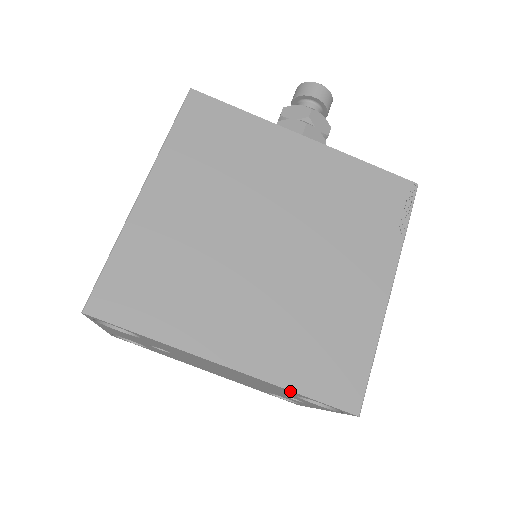
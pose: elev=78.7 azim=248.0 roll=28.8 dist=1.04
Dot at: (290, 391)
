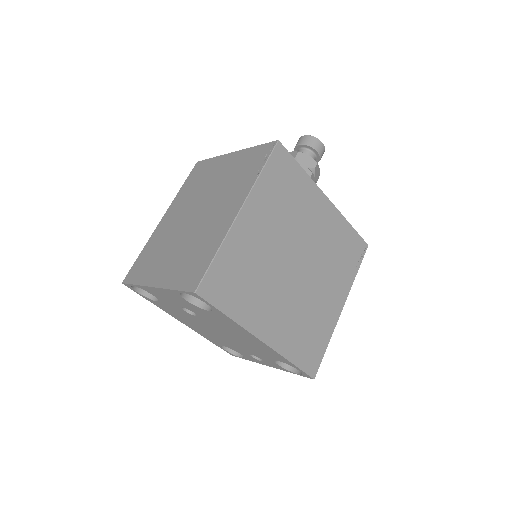
Dot at: (287, 360)
